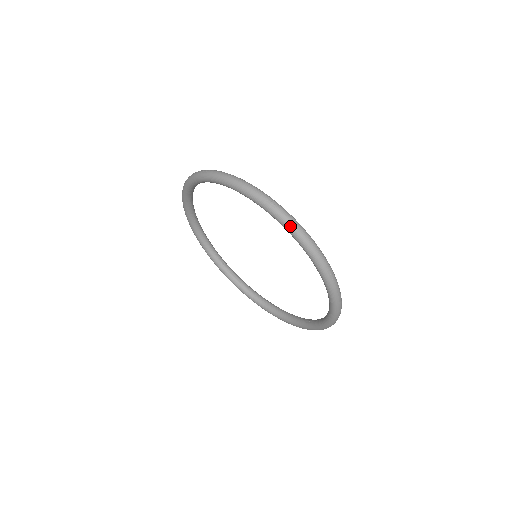
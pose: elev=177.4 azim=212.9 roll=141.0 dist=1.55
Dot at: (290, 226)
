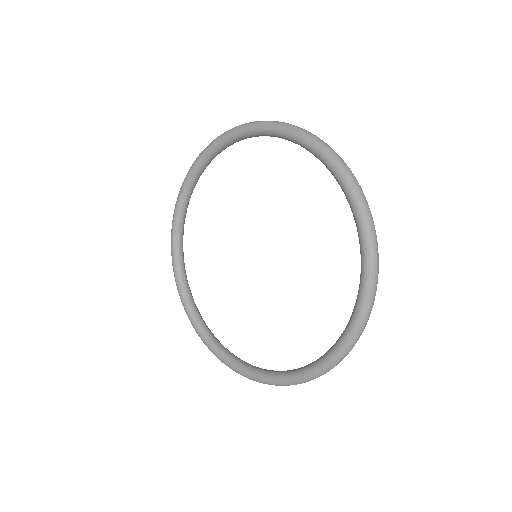
Dot at: (281, 124)
